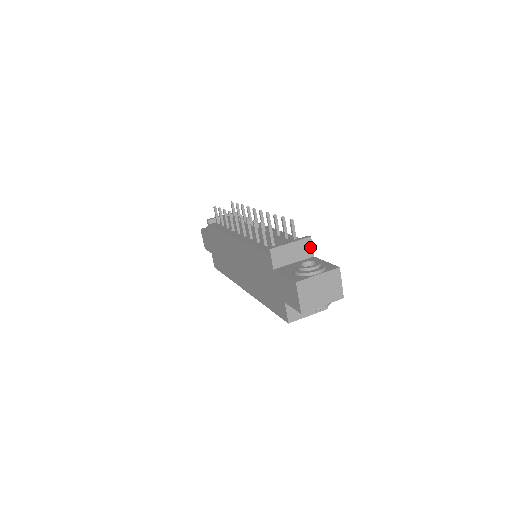
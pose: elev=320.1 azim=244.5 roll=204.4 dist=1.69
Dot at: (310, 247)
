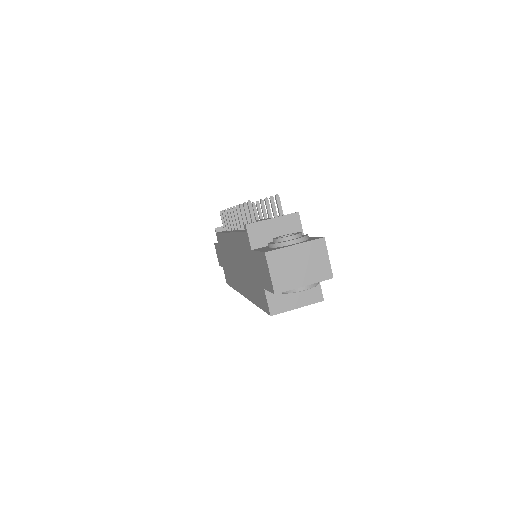
Dot at: (298, 225)
